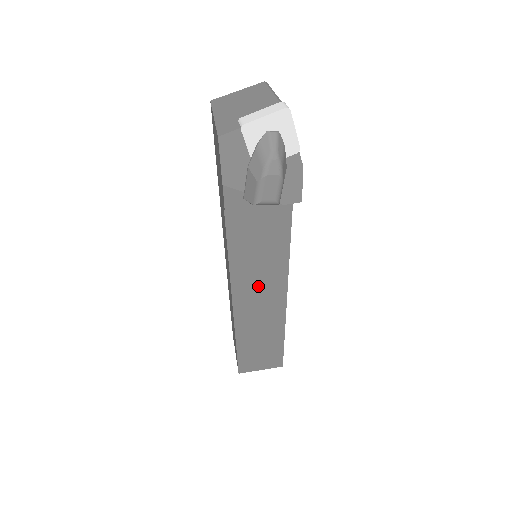
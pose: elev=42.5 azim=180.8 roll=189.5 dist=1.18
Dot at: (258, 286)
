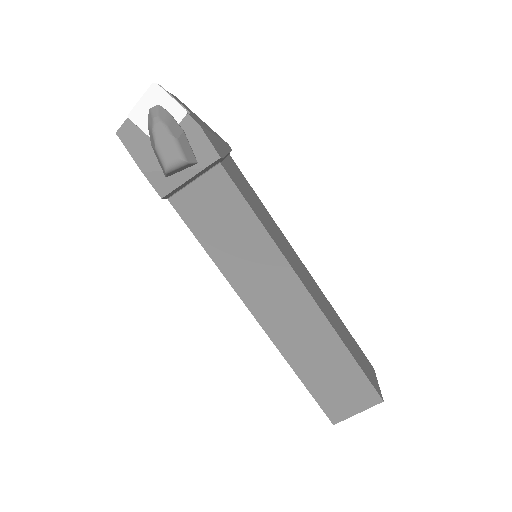
Dot at: (262, 281)
